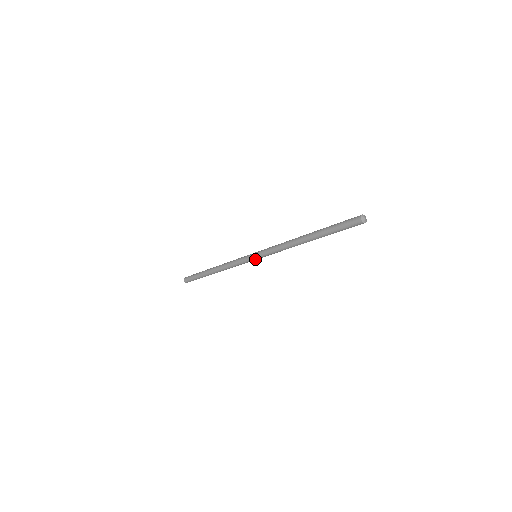
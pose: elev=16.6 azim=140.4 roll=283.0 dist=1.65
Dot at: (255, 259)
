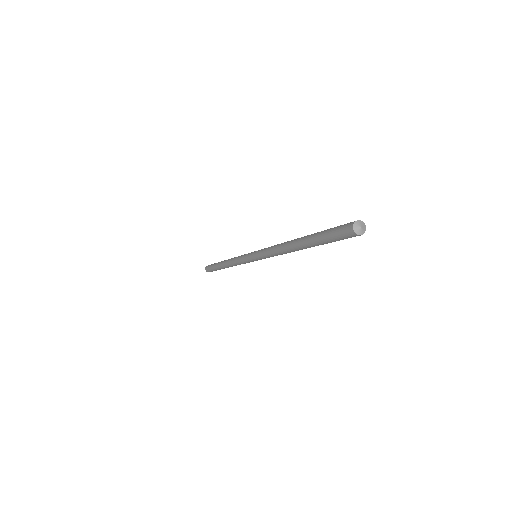
Dot at: occluded
